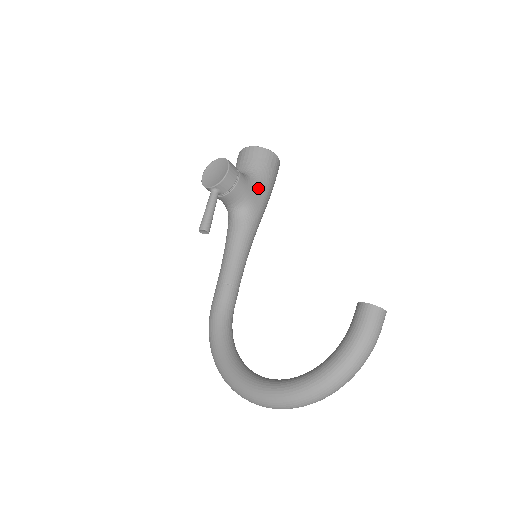
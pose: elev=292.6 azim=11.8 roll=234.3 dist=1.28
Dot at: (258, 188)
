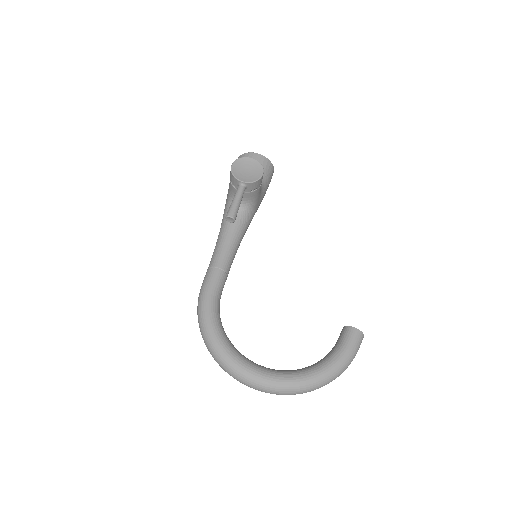
Dot at: (261, 195)
